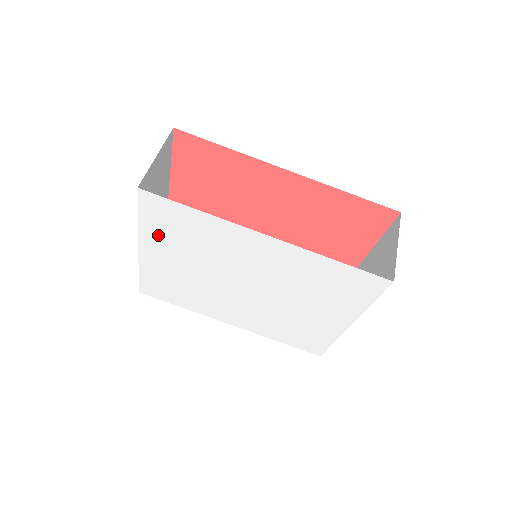
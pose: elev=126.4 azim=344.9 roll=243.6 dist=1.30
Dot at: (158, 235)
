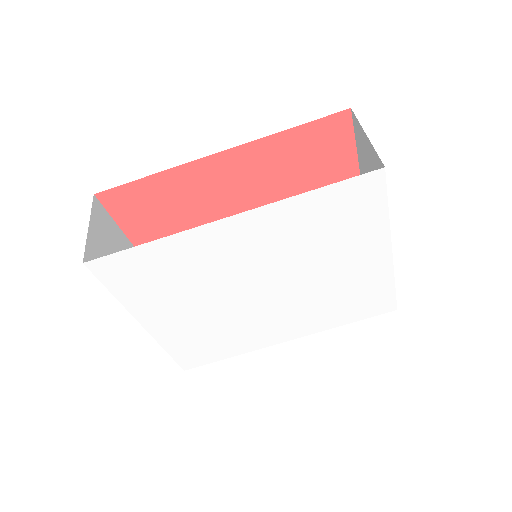
Dot at: (143, 298)
